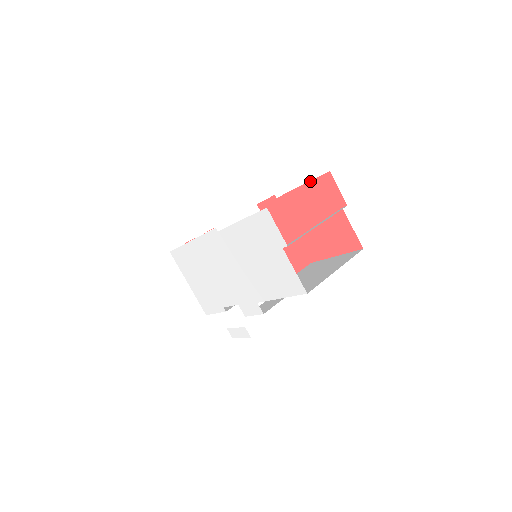
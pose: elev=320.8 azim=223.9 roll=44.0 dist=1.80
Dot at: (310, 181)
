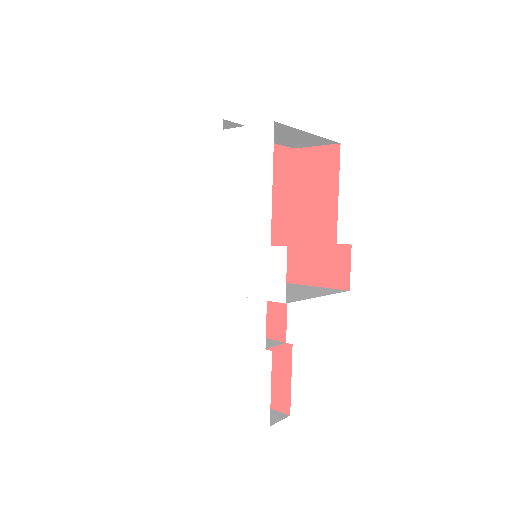
Dot at: occluded
